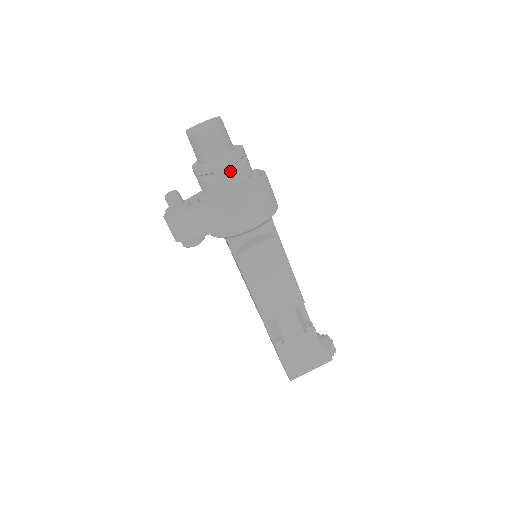
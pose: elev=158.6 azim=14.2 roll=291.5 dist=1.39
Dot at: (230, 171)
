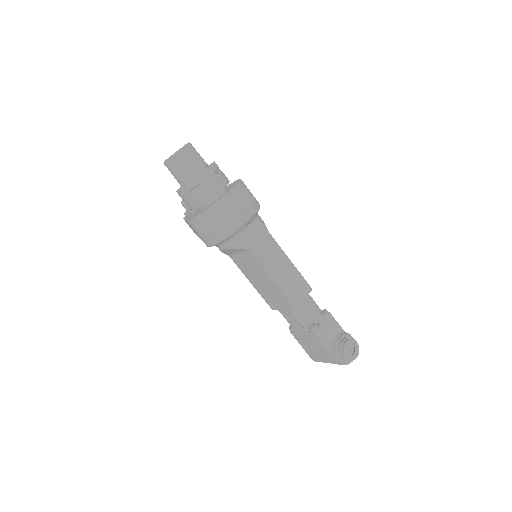
Dot at: (187, 198)
